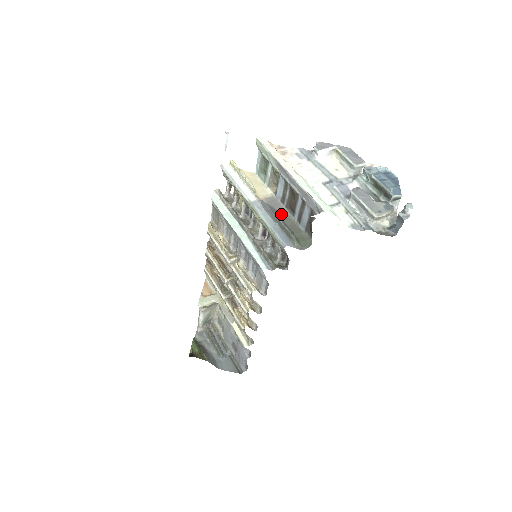
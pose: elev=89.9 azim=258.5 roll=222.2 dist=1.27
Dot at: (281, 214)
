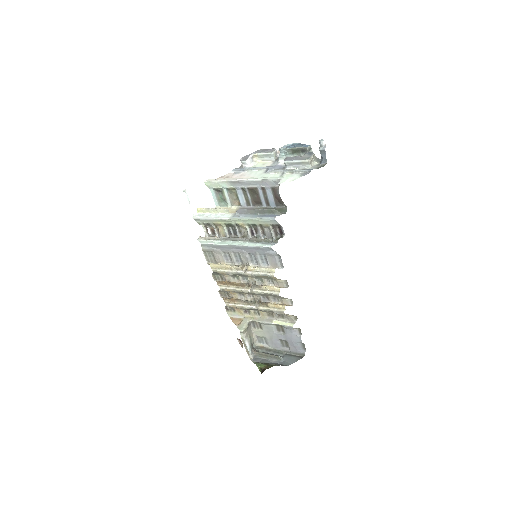
Dot at: occluded
